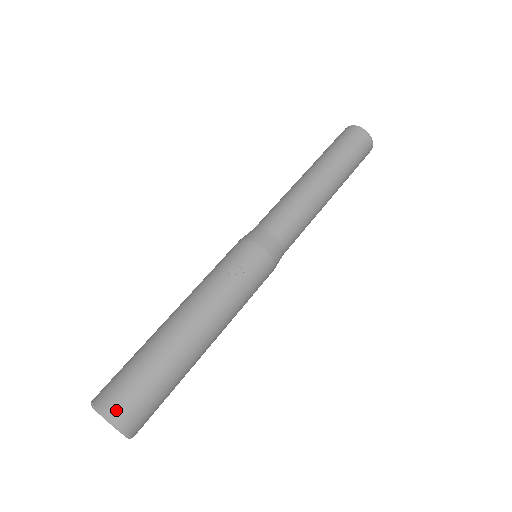
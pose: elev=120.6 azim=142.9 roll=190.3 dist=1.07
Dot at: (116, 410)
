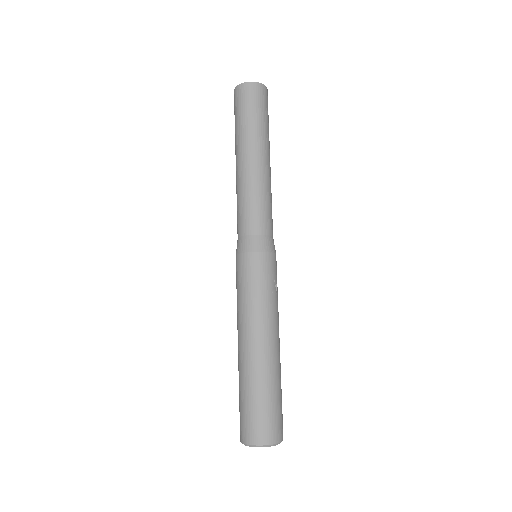
Dot at: (280, 434)
